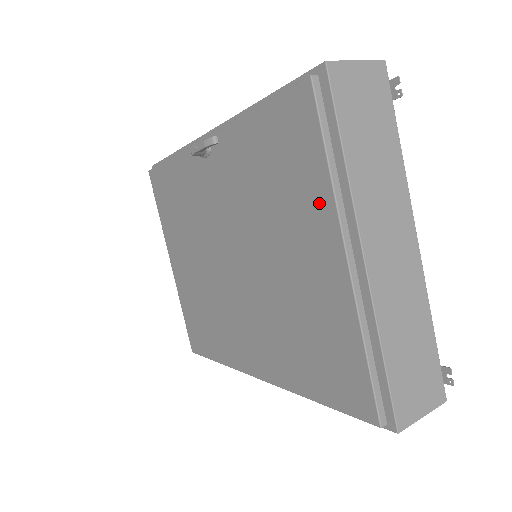
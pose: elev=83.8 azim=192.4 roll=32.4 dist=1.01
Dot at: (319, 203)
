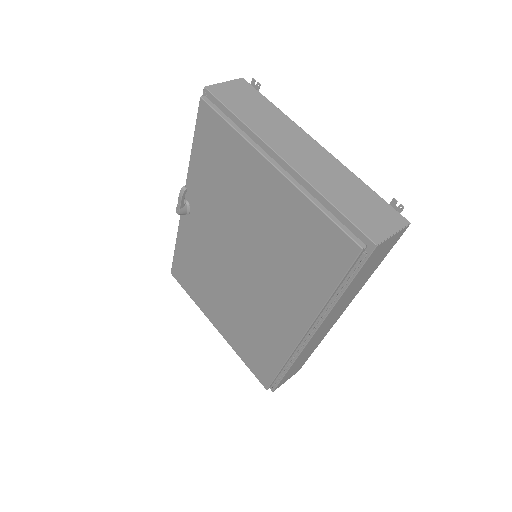
Dot at: (244, 154)
